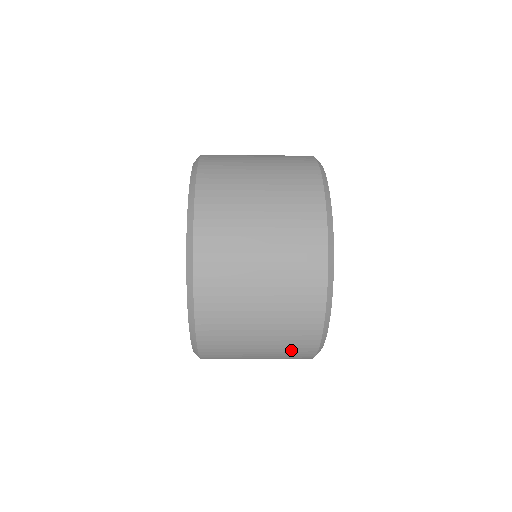
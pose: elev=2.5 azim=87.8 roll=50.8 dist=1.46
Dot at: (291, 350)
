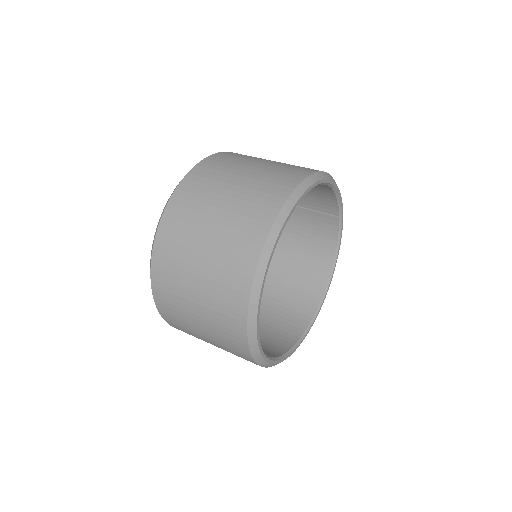
Dot at: (230, 347)
